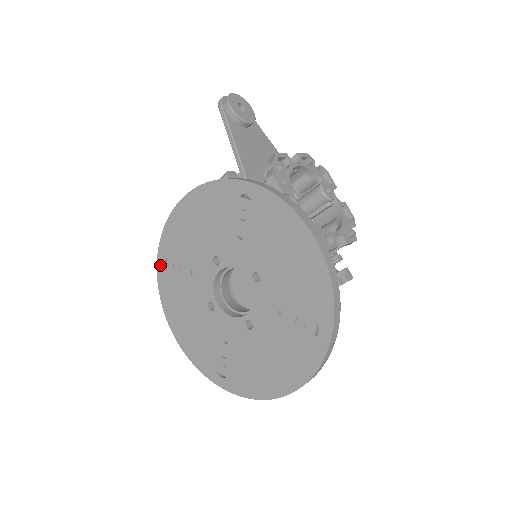
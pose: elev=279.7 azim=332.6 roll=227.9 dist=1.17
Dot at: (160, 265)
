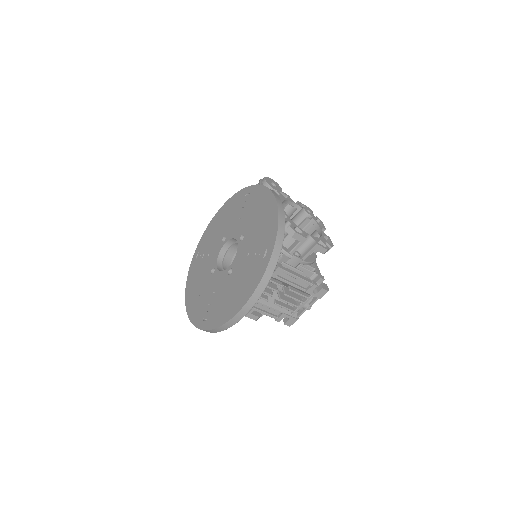
Dot at: (193, 259)
